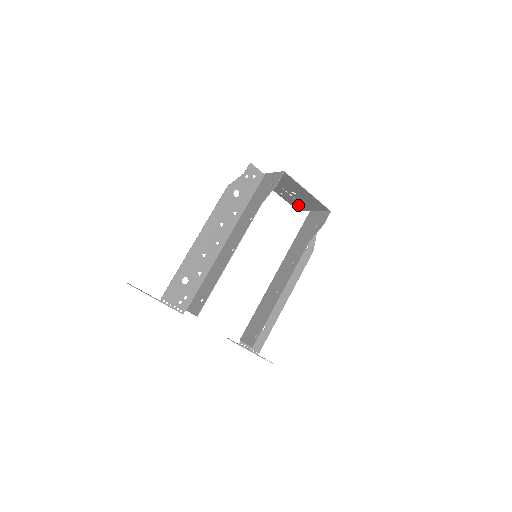
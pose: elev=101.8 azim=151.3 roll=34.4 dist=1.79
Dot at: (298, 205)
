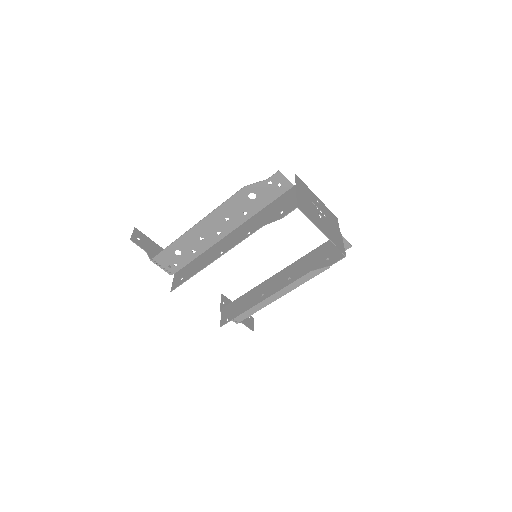
Dot at: (332, 219)
